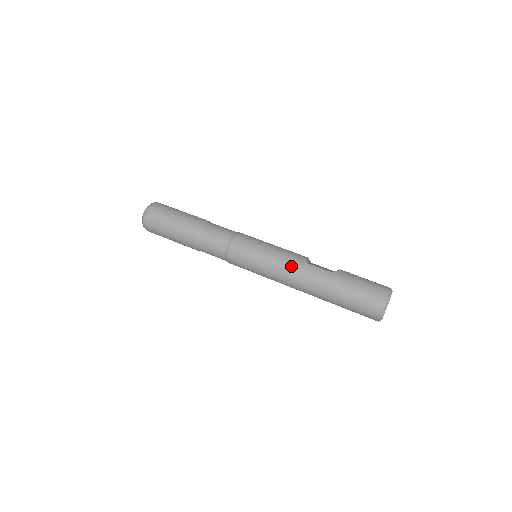
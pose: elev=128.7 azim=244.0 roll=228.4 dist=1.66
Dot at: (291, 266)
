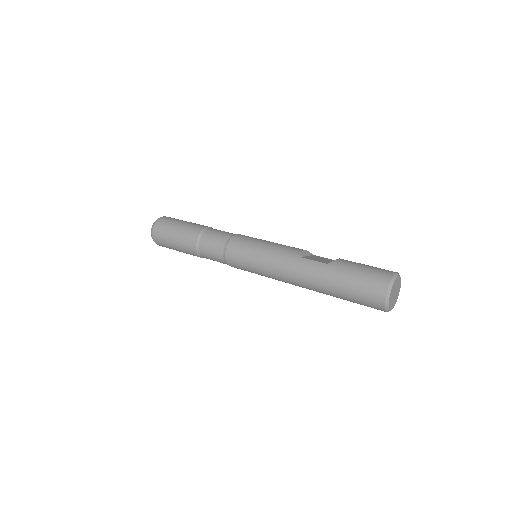
Dot at: (285, 263)
